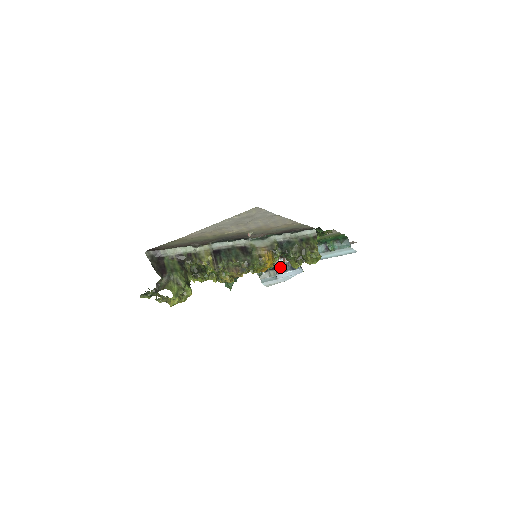
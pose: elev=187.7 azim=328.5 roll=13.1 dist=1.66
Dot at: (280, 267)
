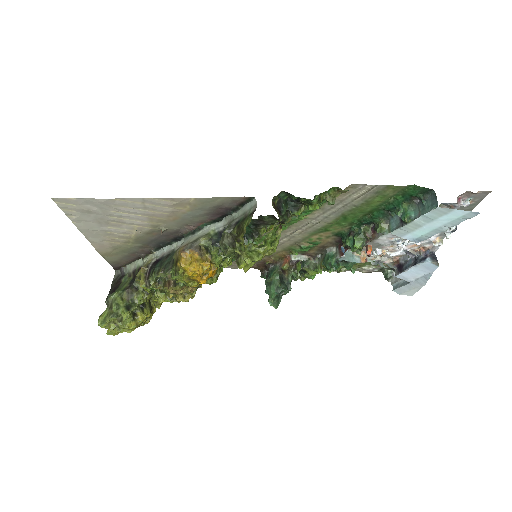
Dot at: (400, 262)
